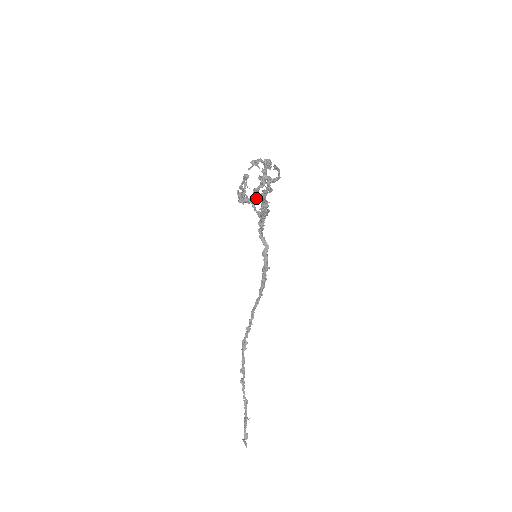
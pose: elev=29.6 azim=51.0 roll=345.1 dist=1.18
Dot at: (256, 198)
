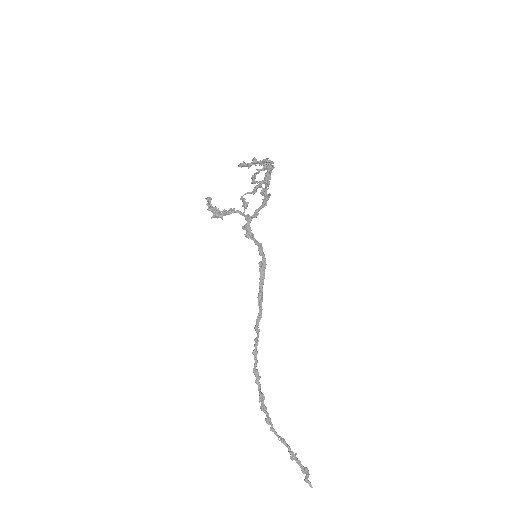
Dot at: (268, 183)
